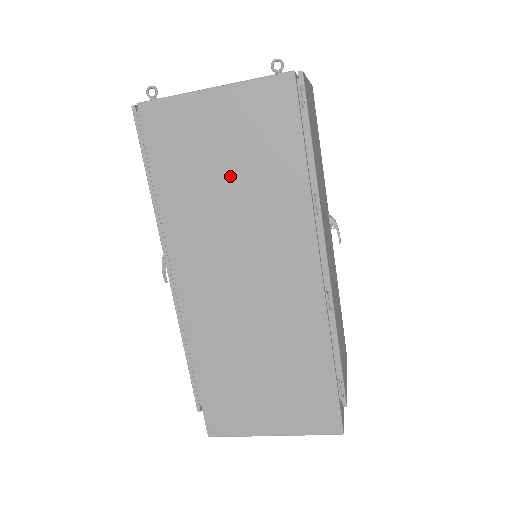
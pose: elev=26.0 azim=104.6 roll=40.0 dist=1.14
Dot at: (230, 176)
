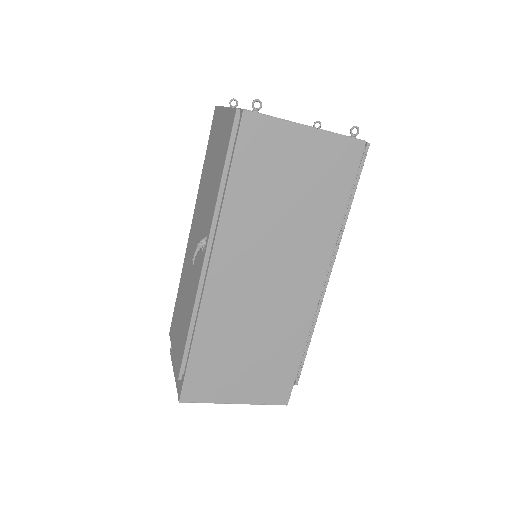
Dot at: (291, 197)
